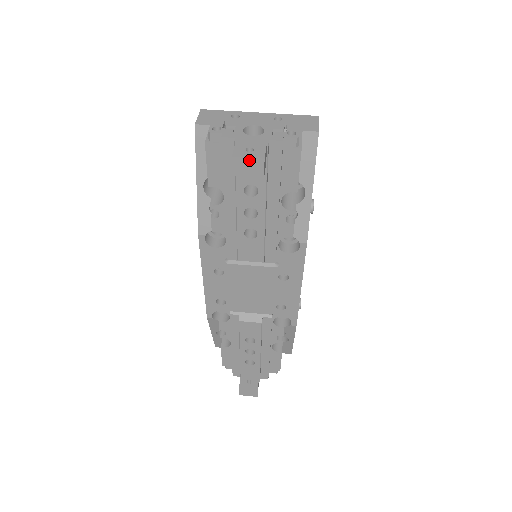
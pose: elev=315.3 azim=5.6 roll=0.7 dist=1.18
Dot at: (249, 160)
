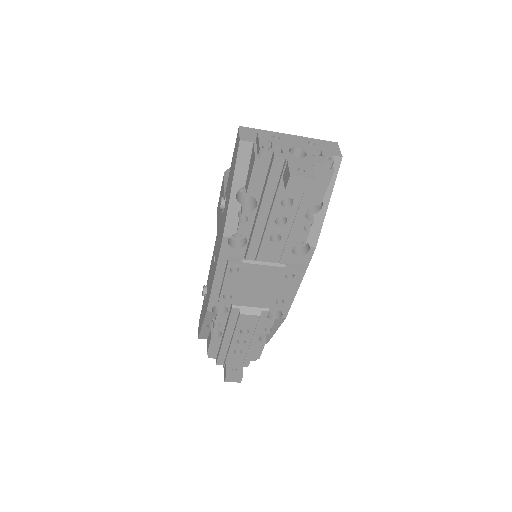
Dot at: (303, 179)
